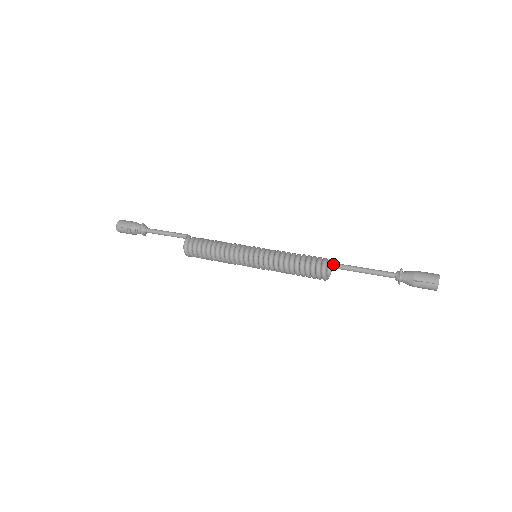
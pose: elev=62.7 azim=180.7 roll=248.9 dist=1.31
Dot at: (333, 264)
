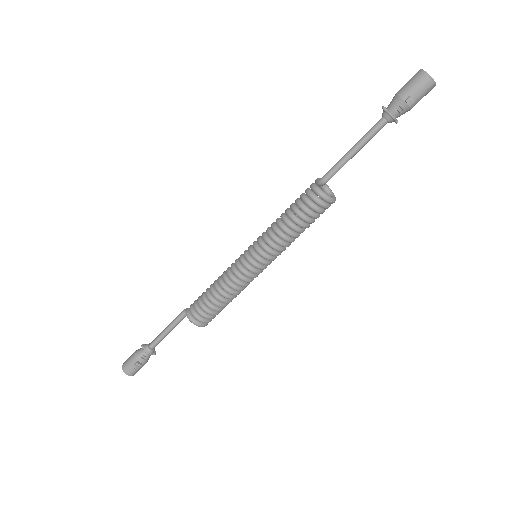
Dot at: (322, 179)
